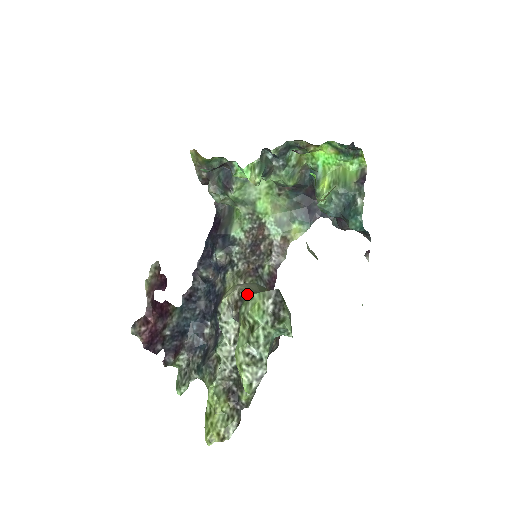
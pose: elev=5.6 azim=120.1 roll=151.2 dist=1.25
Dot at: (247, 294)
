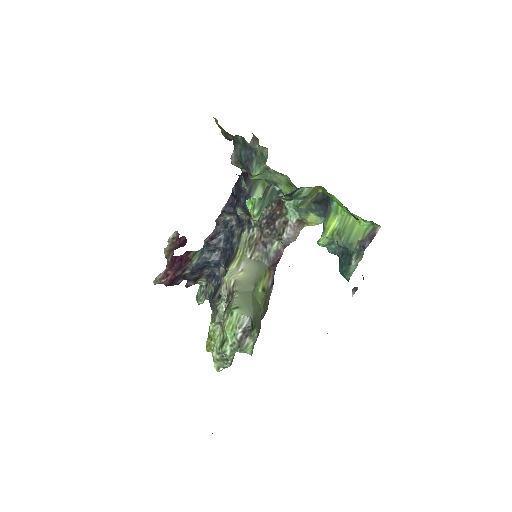
Dot at: (233, 301)
